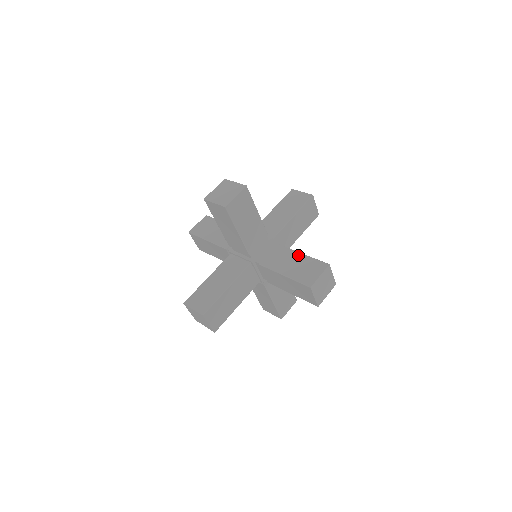
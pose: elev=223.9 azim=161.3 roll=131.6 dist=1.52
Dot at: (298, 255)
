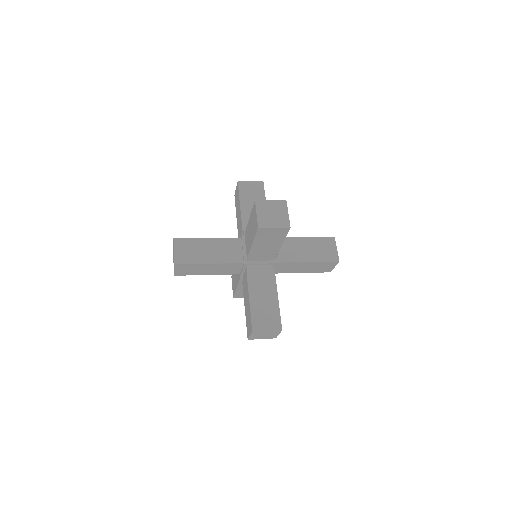
Dot at: (275, 297)
